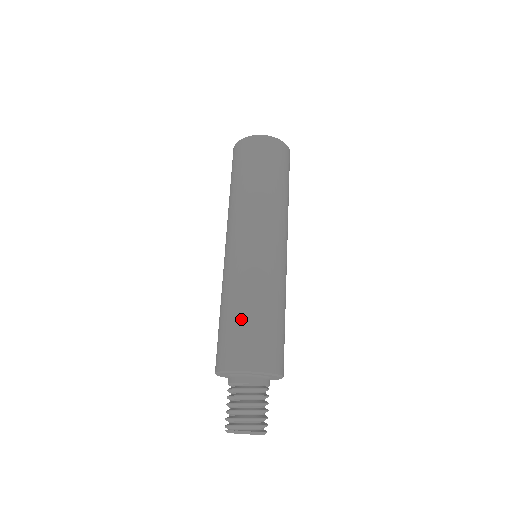
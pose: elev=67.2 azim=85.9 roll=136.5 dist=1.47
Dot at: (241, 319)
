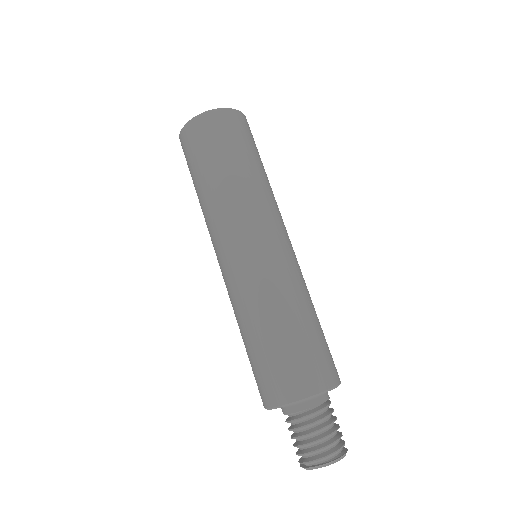
Dot at: (274, 341)
